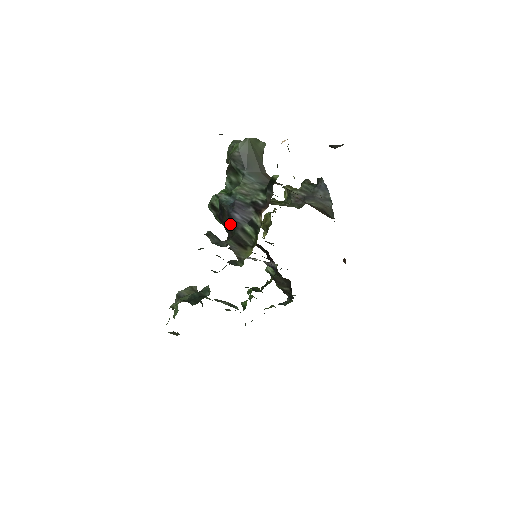
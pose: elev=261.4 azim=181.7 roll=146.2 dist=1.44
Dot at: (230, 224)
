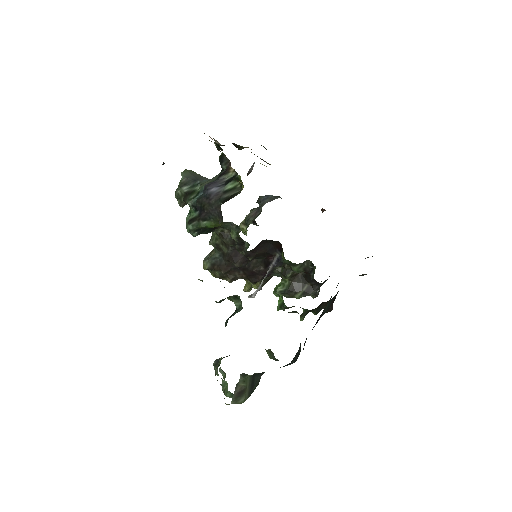
Dot at: (213, 202)
